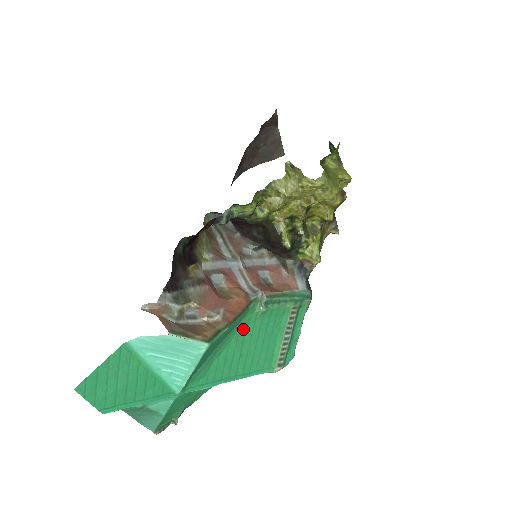
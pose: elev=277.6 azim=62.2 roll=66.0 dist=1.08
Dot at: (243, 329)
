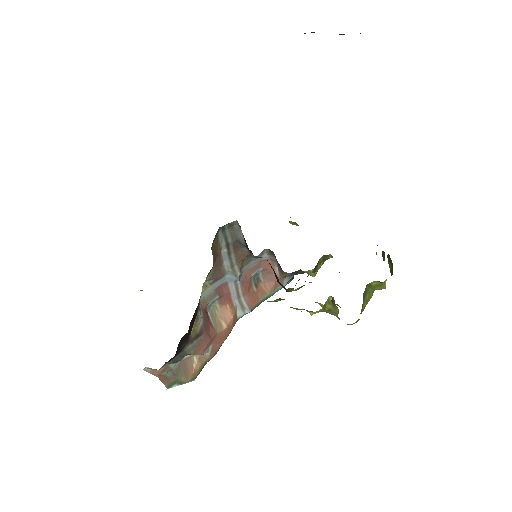
Dot at: occluded
